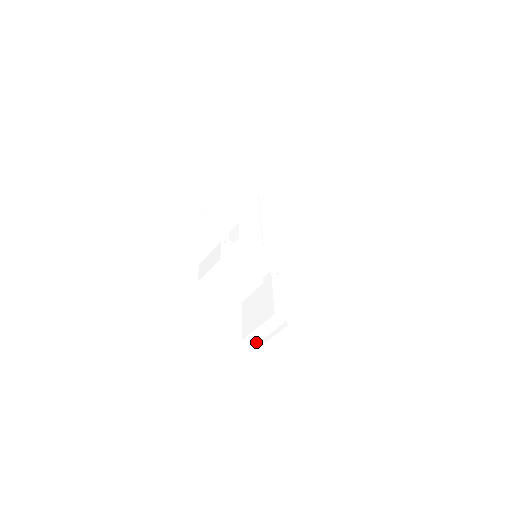
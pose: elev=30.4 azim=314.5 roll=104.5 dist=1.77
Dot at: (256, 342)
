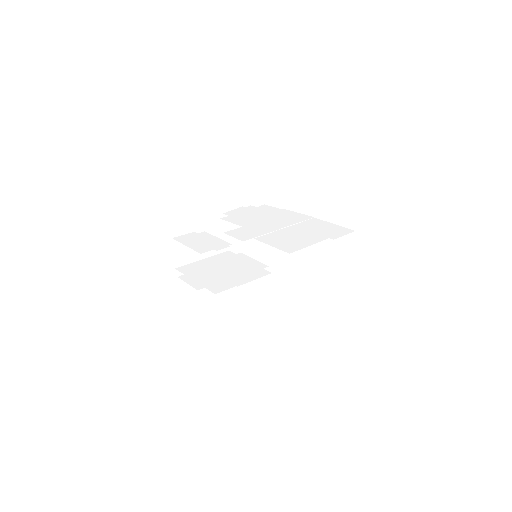
Dot at: occluded
